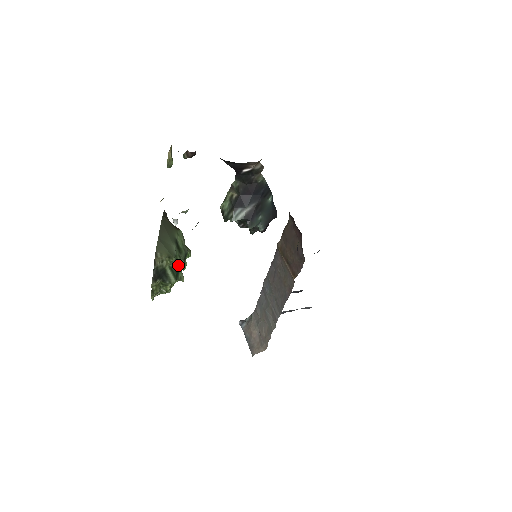
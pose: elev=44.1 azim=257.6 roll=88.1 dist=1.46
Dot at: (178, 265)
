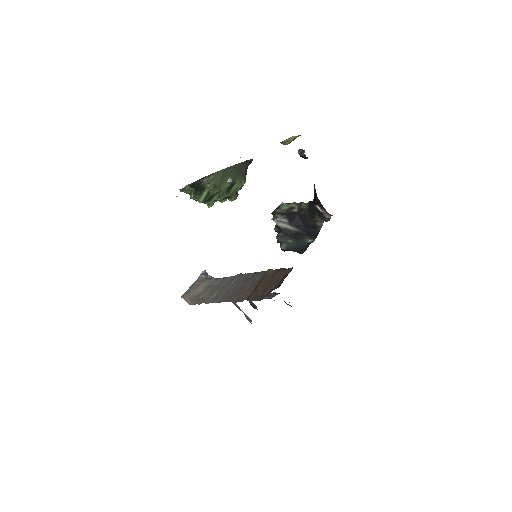
Dot at: (216, 196)
